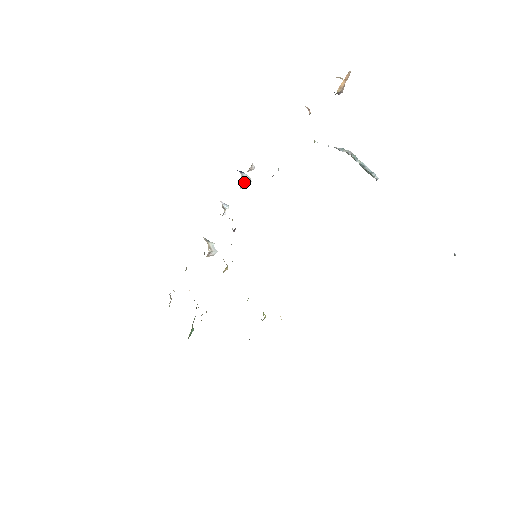
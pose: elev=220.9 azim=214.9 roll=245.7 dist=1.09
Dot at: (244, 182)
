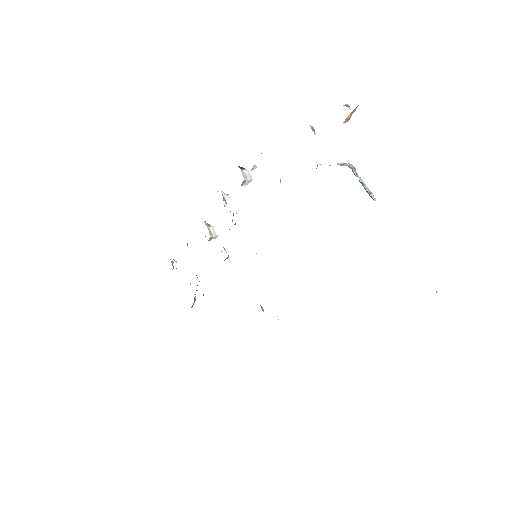
Dot at: (245, 181)
